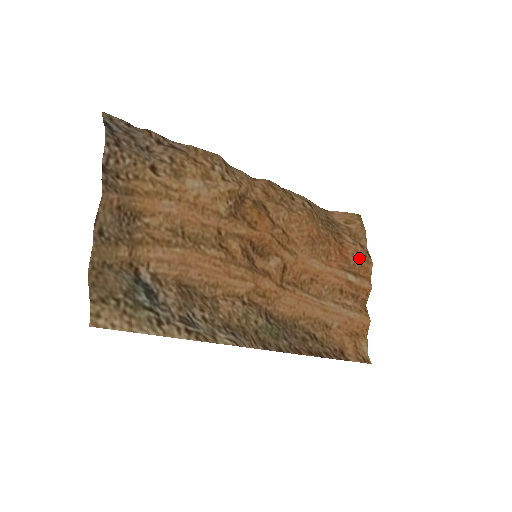
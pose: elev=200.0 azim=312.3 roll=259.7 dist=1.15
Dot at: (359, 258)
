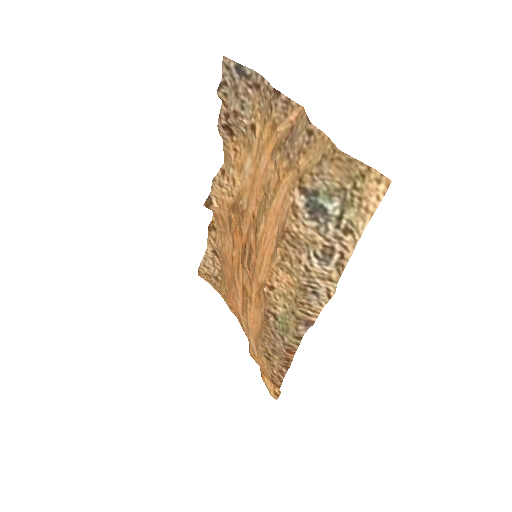
Dot at: occluded
